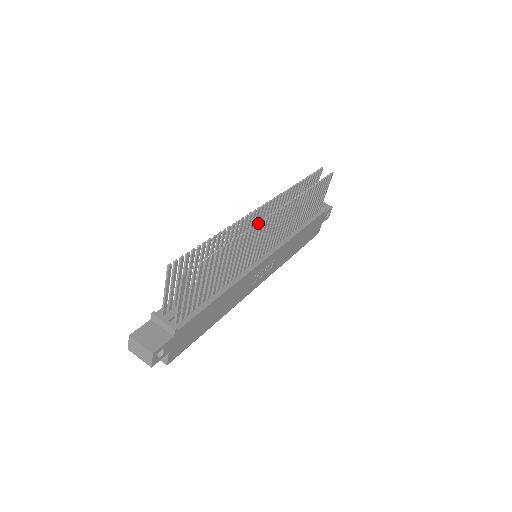
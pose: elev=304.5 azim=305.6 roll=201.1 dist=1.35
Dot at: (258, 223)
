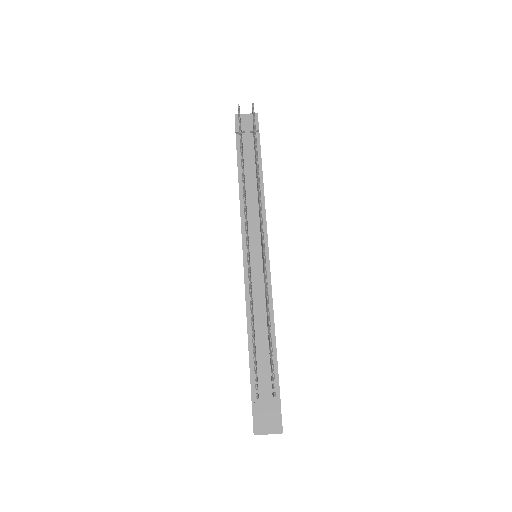
Dot at: (265, 267)
